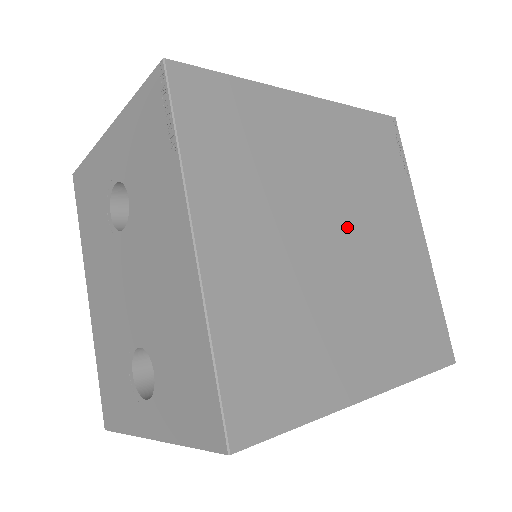
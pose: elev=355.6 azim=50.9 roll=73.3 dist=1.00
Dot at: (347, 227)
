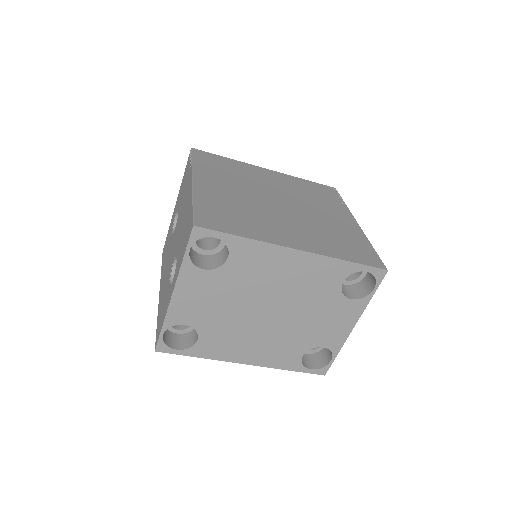
Dot at: (289, 203)
